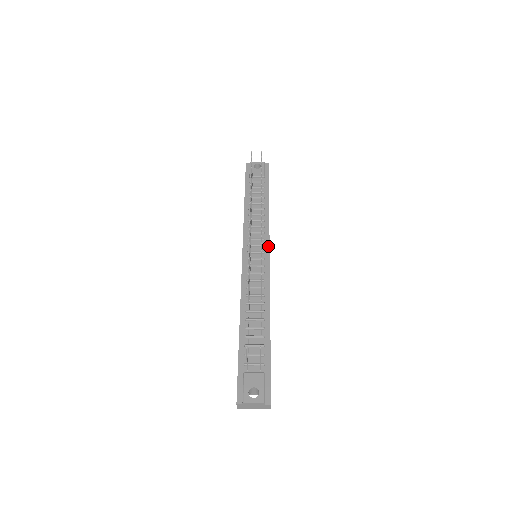
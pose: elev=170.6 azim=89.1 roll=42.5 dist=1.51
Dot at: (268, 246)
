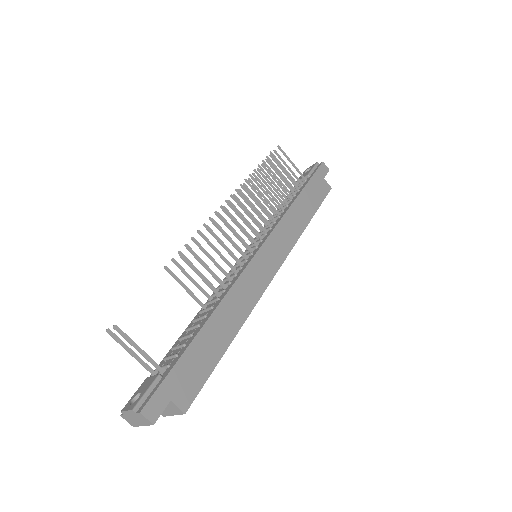
Dot at: (265, 239)
